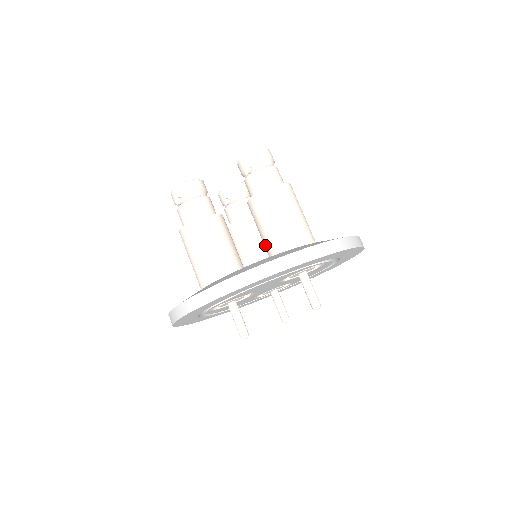
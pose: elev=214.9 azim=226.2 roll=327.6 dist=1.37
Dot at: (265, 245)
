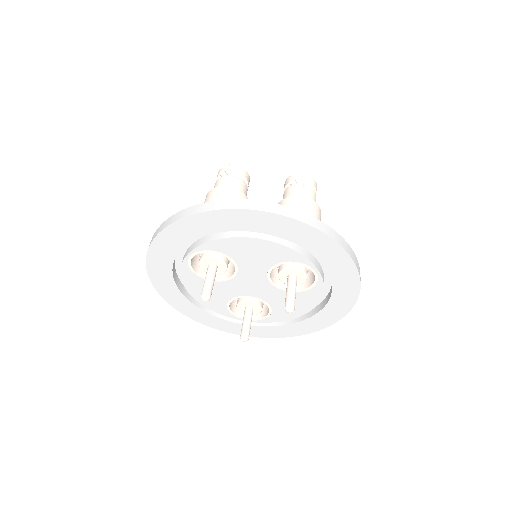
Dot at: occluded
